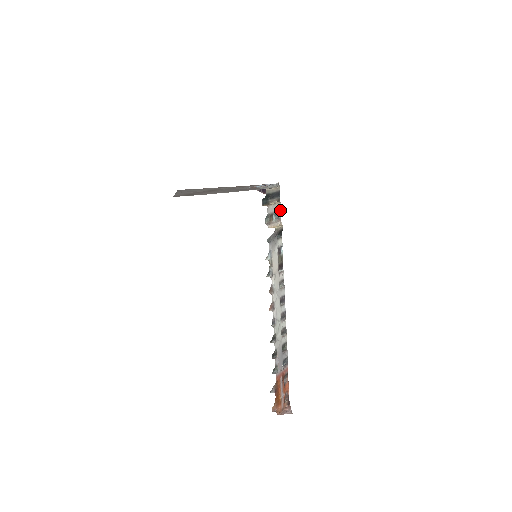
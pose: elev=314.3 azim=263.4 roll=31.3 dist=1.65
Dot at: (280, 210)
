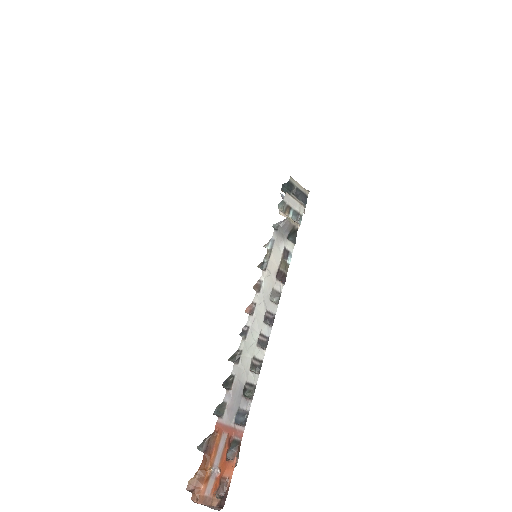
Dot at: (302, 214)
